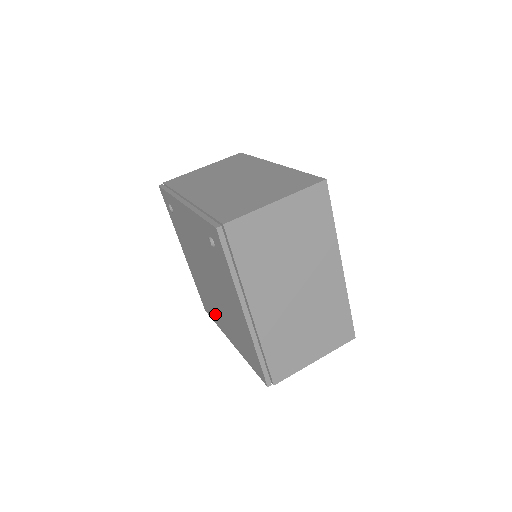
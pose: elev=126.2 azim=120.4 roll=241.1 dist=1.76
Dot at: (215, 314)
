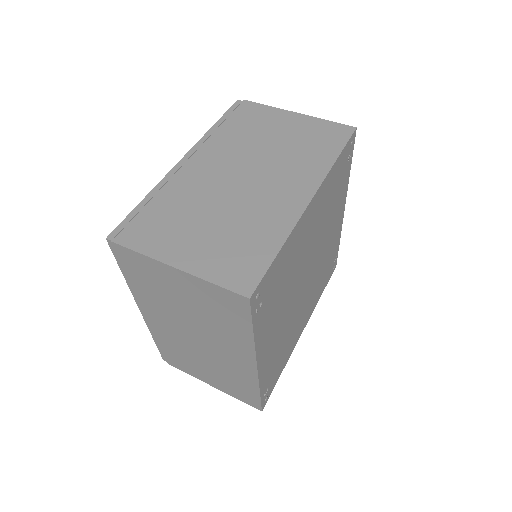
Dot at: occluded
